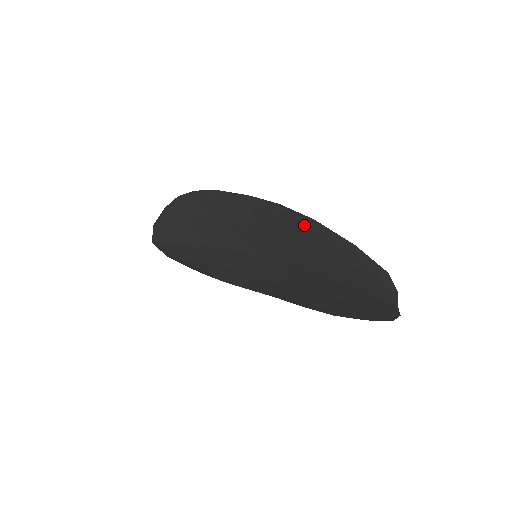
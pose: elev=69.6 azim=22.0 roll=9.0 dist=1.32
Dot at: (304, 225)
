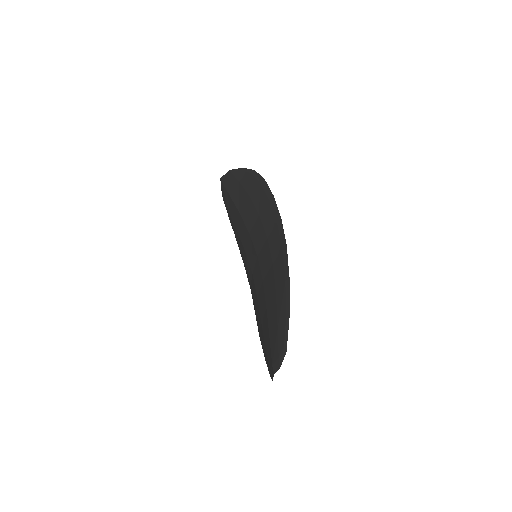
Dot at: (284, 273)
